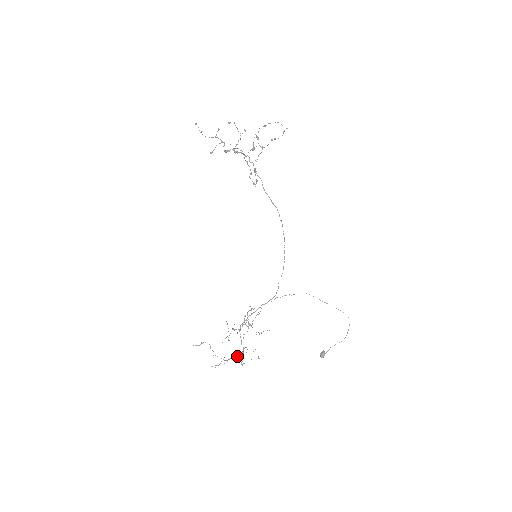
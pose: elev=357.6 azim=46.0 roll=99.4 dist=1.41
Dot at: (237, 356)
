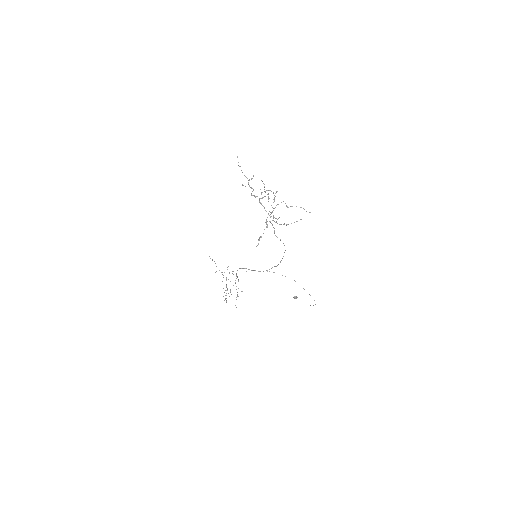
Dot at: occluded
